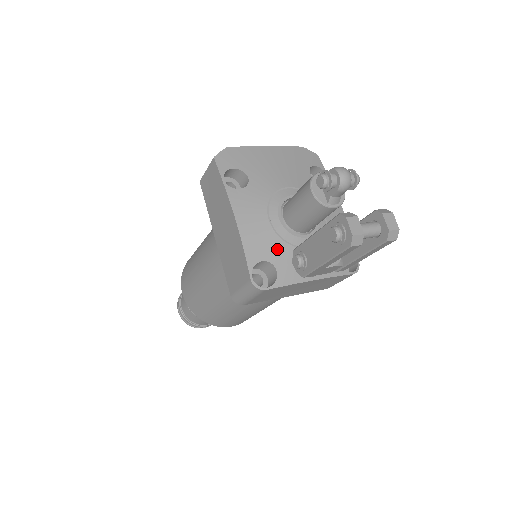
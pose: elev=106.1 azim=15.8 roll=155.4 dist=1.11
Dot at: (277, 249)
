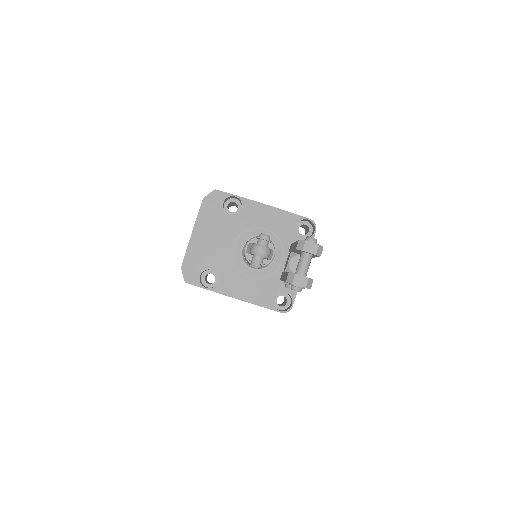
Dot at: (272, 285)
